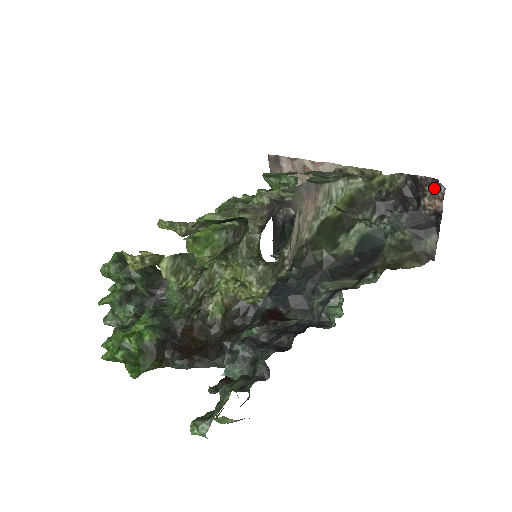
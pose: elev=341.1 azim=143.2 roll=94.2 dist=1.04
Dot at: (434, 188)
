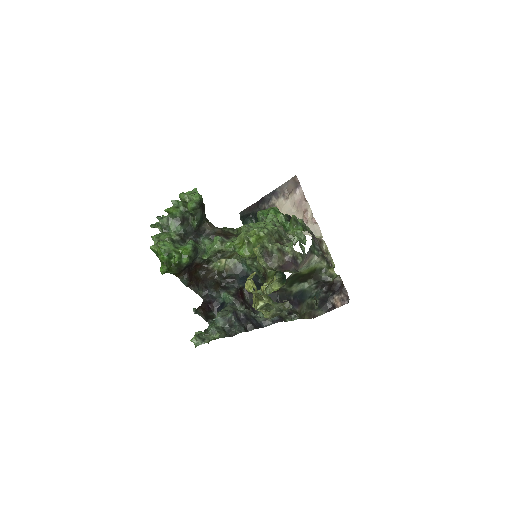
Dot at: (344, 298)
